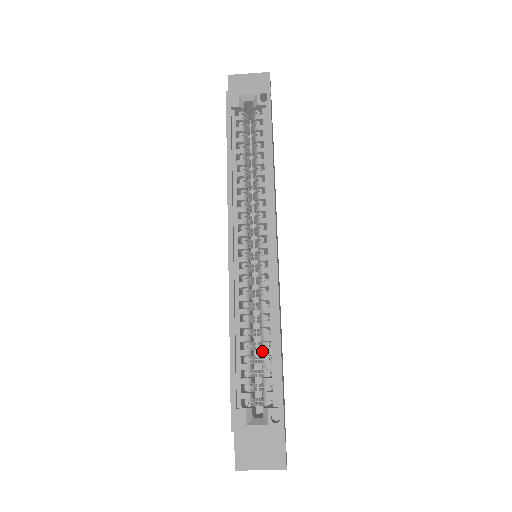
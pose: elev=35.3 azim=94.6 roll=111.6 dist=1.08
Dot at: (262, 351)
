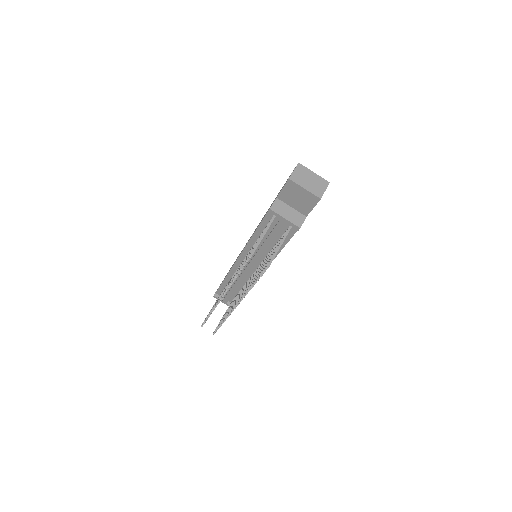
Dot at: occluded
